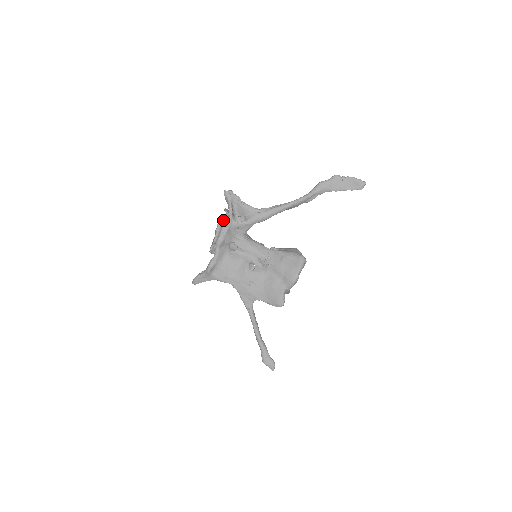
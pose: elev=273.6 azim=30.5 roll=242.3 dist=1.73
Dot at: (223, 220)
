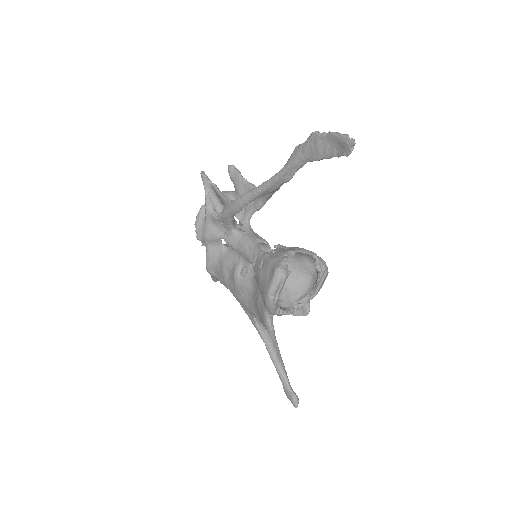
Dot at: (202, 212)
